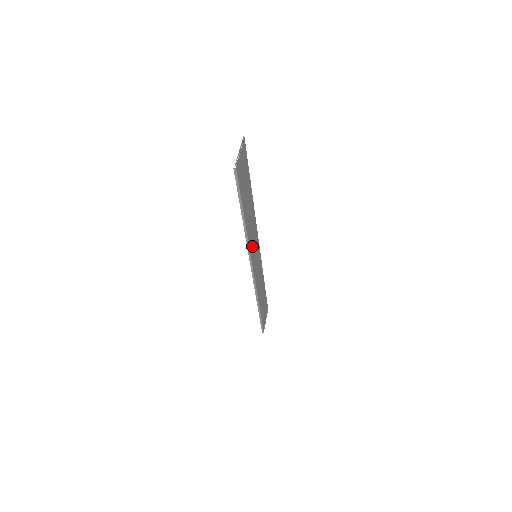
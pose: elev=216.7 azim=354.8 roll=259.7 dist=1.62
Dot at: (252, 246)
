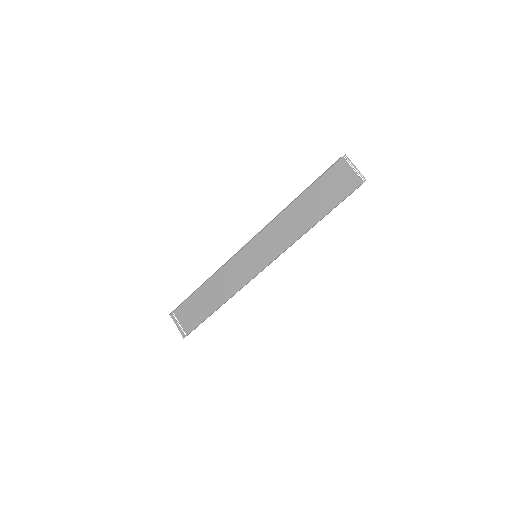
Dot at: (276, 246)
